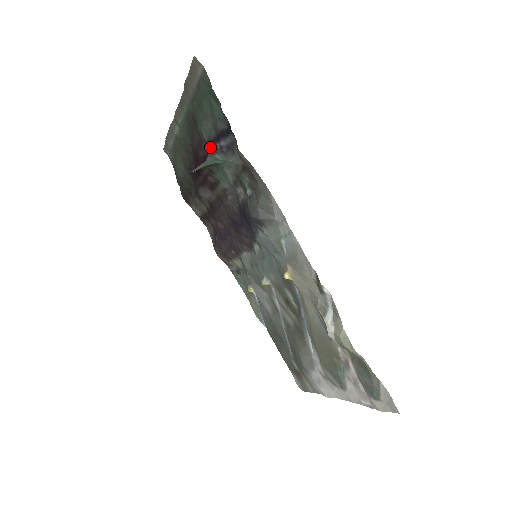
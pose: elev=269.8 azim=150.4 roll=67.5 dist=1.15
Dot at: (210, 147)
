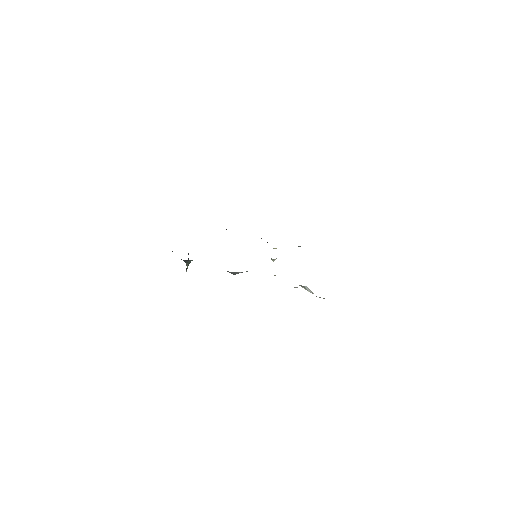
Dot at: (181, 259)
